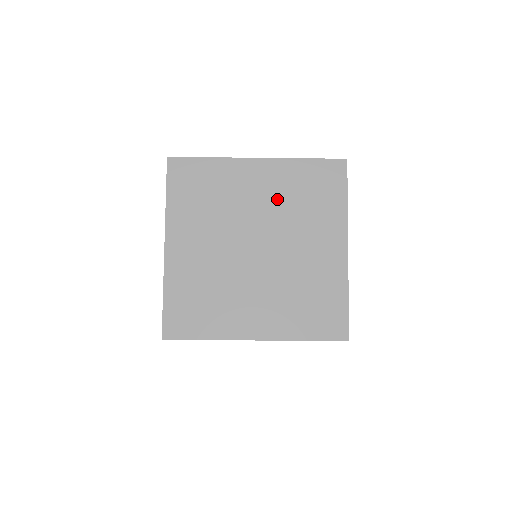
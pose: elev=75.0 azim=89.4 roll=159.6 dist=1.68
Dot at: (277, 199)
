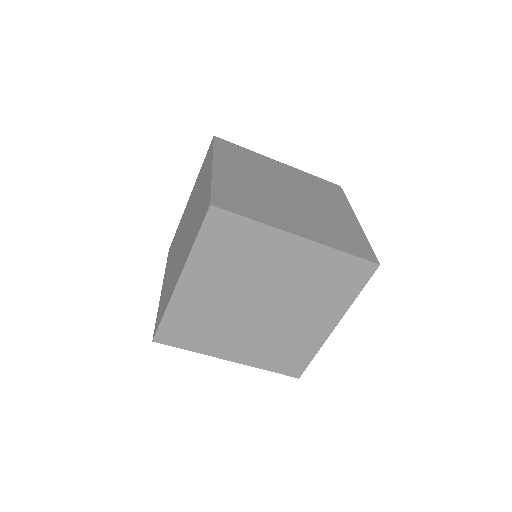
Dot at: (299, 276)
